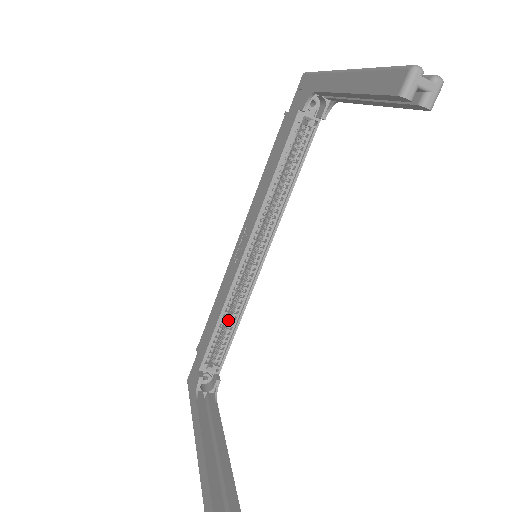
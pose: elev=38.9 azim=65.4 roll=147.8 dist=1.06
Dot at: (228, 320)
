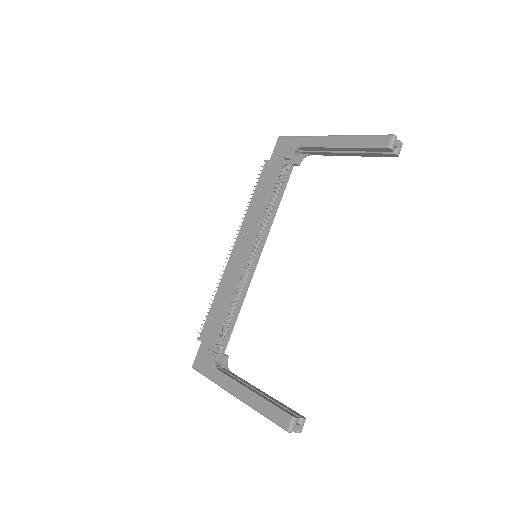
Dot at: (231, 308)
